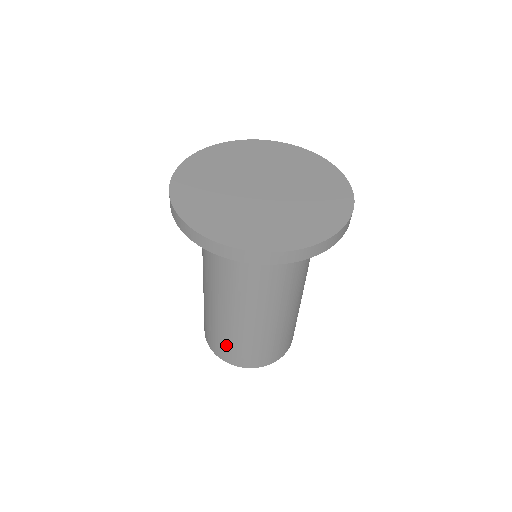
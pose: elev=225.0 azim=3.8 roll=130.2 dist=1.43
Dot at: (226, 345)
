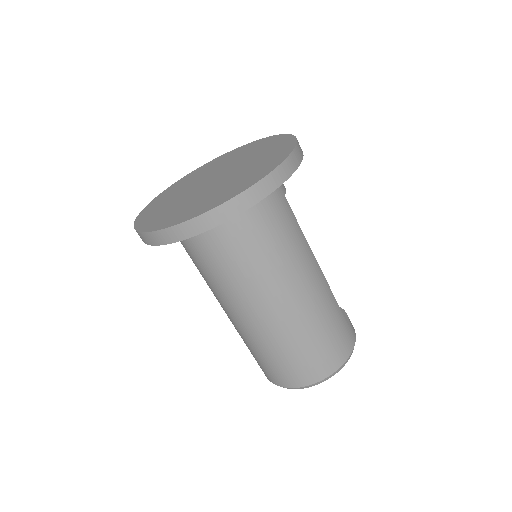
Dot at: (256, 359)
